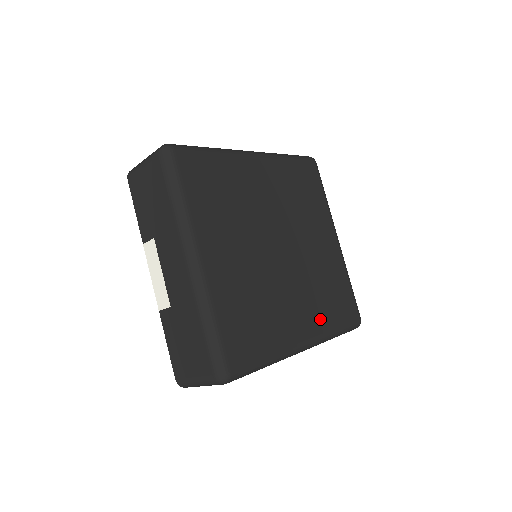
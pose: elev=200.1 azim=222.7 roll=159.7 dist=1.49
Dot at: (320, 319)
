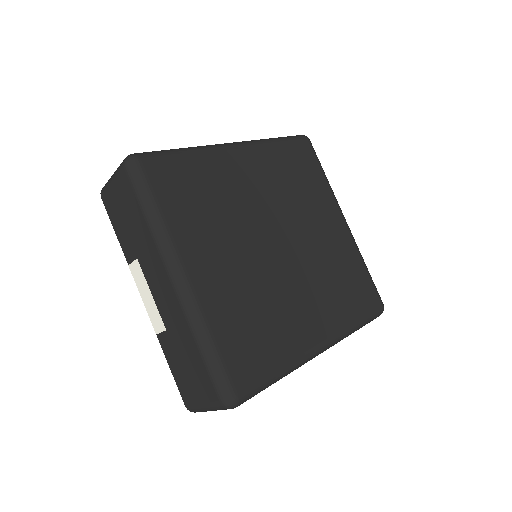
Dot at: (336, 315)
